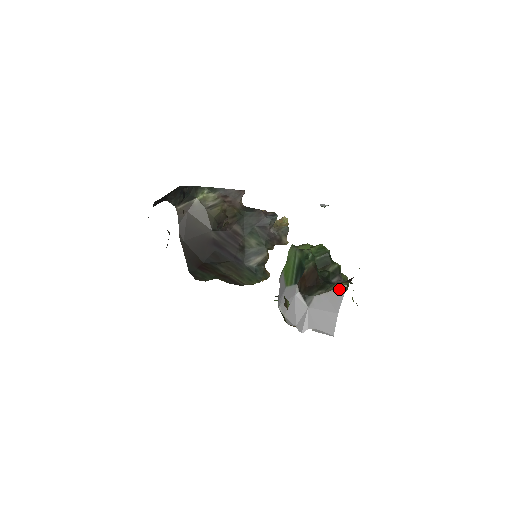
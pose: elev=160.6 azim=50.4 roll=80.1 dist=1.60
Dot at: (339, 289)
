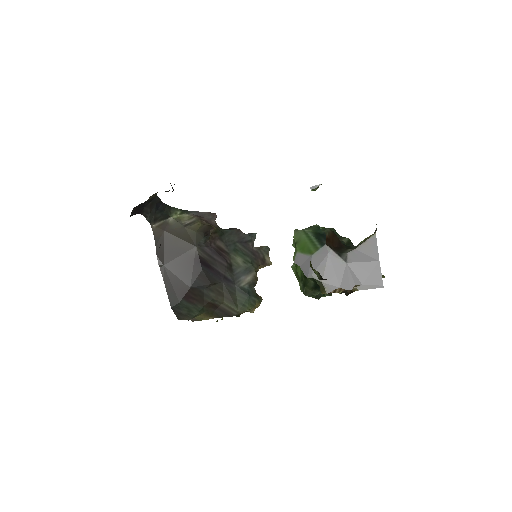
Dot at: (369, 240)
